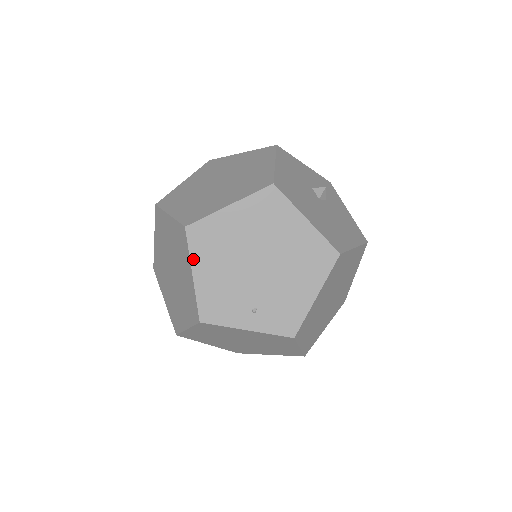
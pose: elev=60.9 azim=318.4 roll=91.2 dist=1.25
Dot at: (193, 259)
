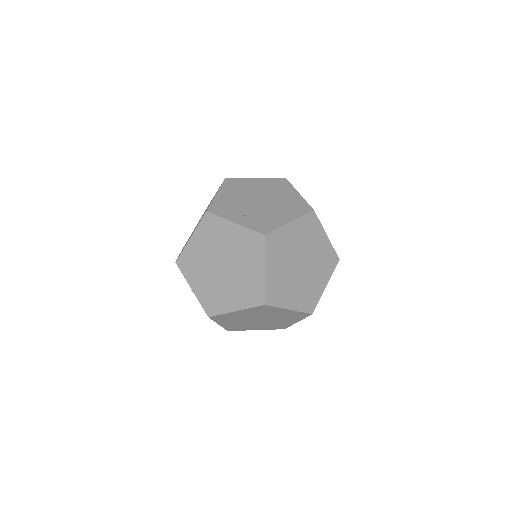
Dot at: (221, 189)
